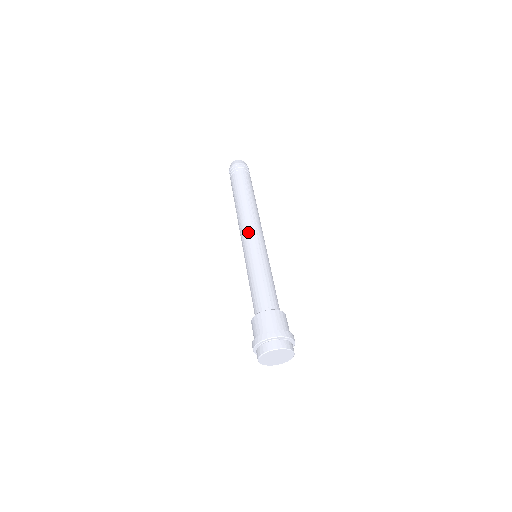
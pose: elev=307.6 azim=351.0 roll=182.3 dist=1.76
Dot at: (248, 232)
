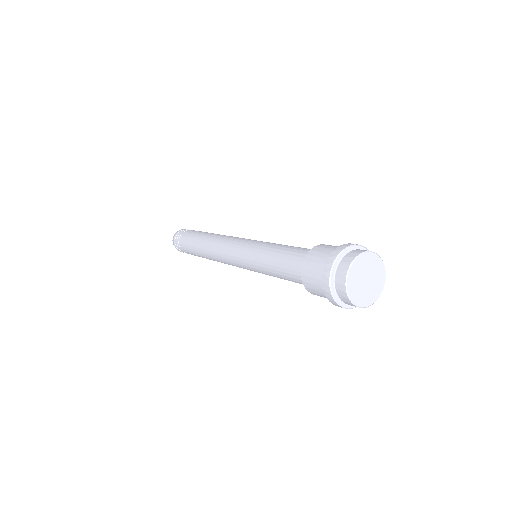
Dot at: (234, 240)
